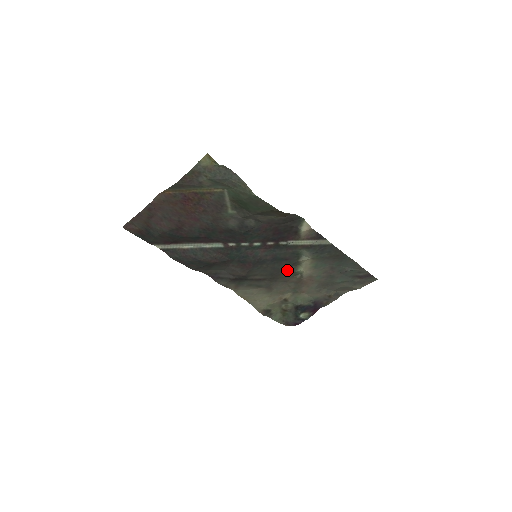
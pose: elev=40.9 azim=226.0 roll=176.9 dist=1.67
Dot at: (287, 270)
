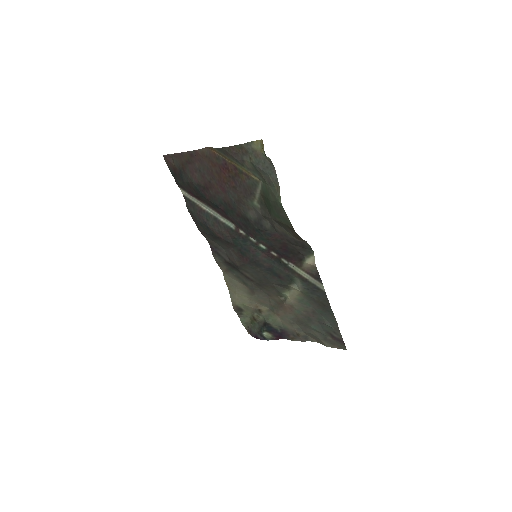
Dot at: (275, 286)
